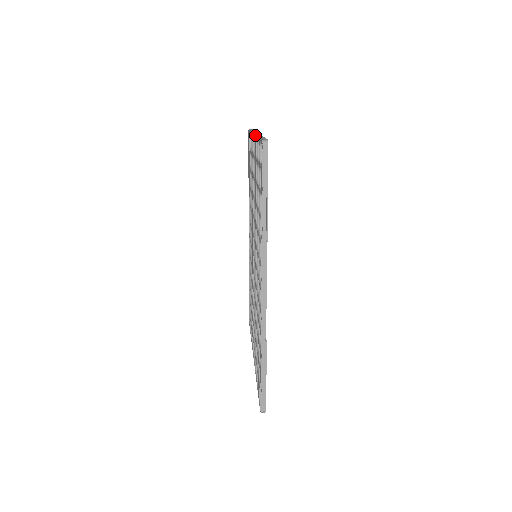
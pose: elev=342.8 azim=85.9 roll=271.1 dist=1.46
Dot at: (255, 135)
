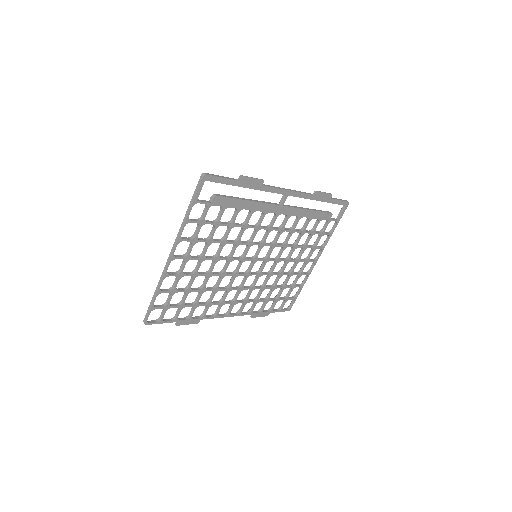
Dot at: (163, 270)
